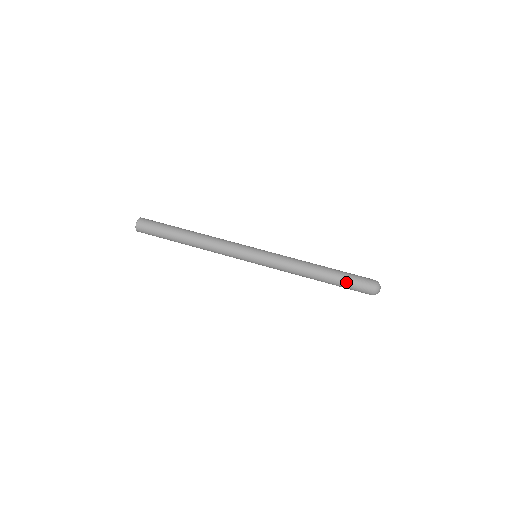
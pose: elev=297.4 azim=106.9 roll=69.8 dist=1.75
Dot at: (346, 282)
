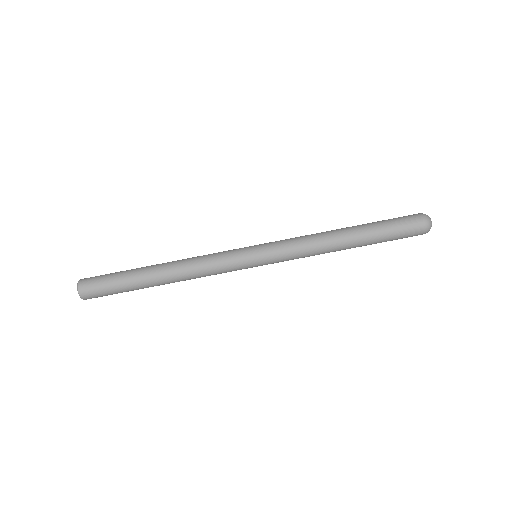
Dot at: occluded
